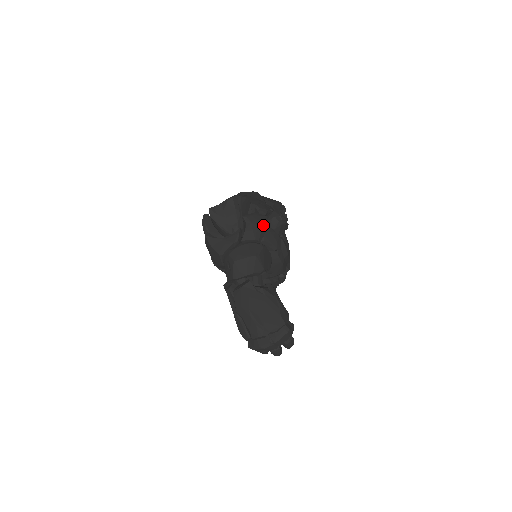
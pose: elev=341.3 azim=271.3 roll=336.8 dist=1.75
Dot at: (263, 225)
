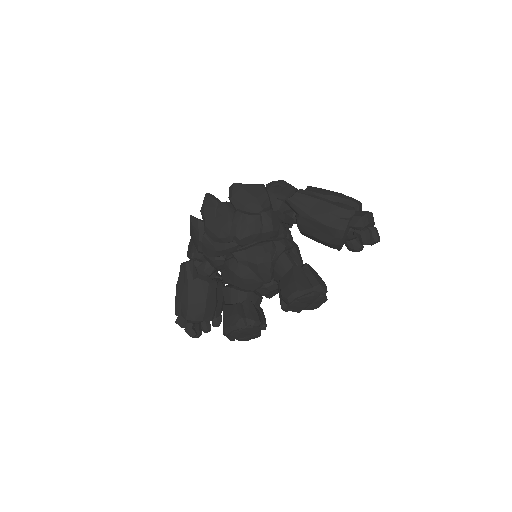
Dot at: occluded
